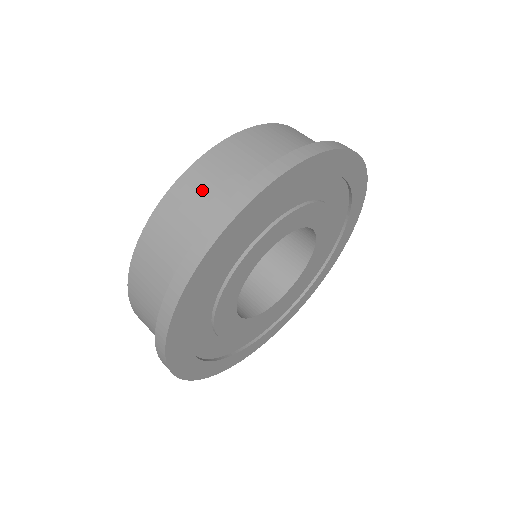
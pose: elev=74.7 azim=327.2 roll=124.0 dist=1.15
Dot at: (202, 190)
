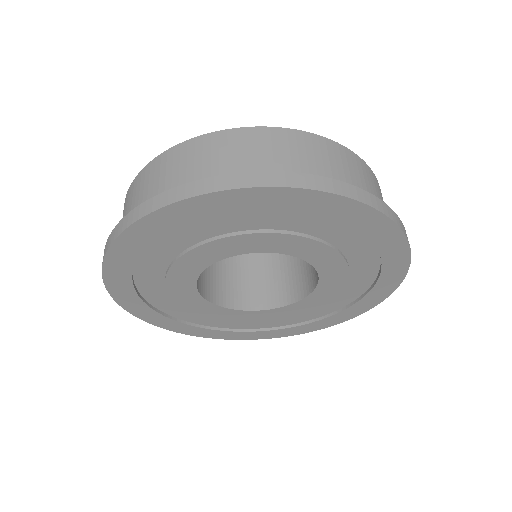
Dot at: occluded
